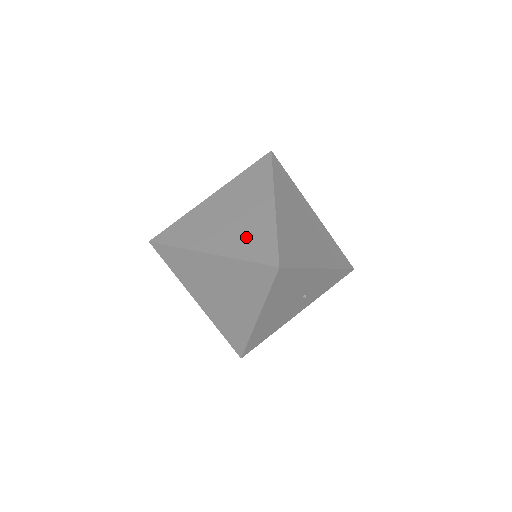
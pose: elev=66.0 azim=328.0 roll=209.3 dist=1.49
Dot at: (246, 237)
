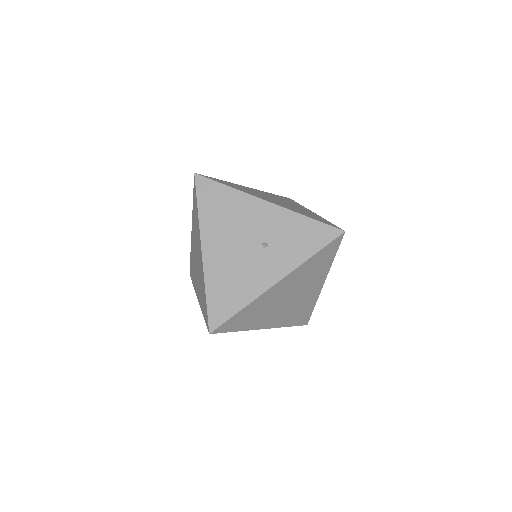
Dot at: occluded
